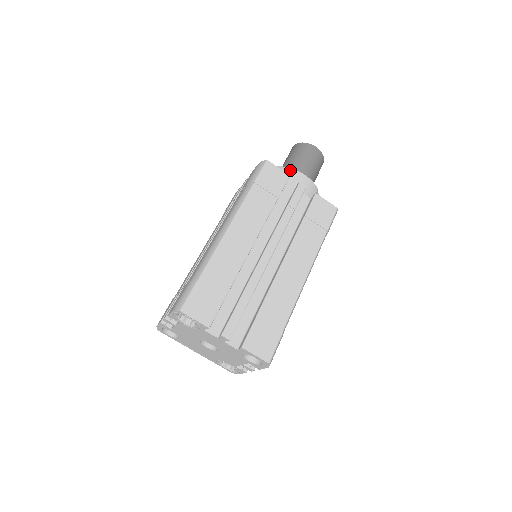
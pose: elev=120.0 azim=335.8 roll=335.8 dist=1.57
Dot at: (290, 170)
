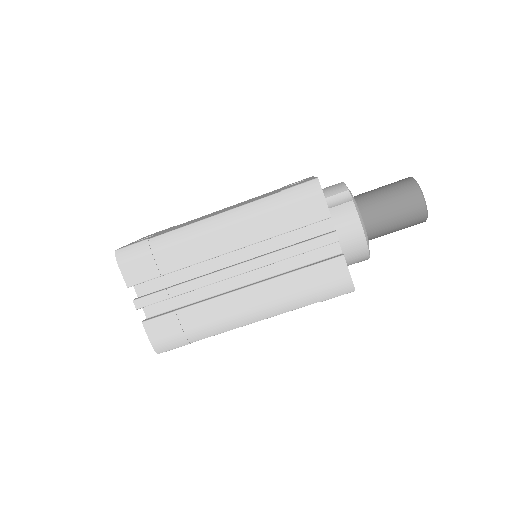
Dot at: (366, 259)
